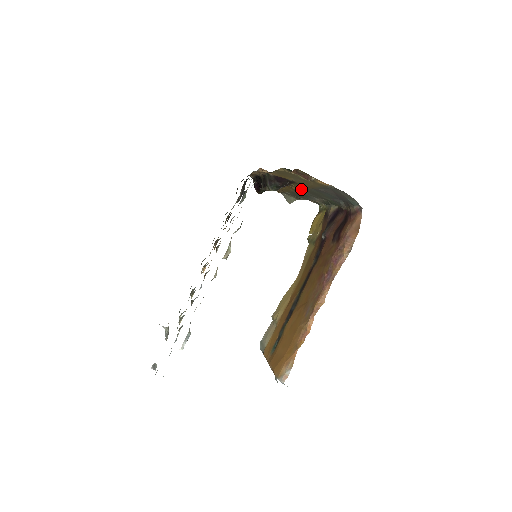
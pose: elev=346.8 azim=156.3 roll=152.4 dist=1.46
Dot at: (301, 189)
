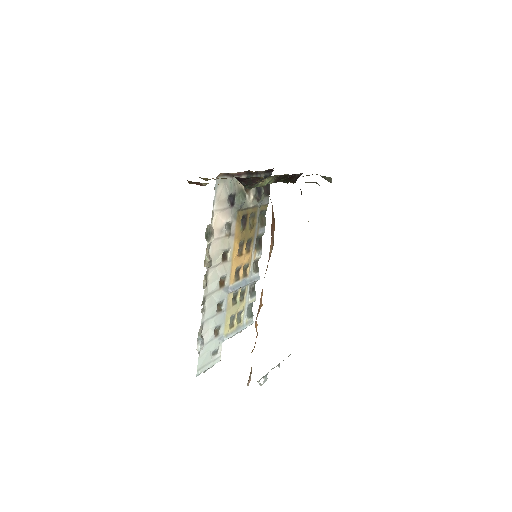
Dot at: (274, 179)
